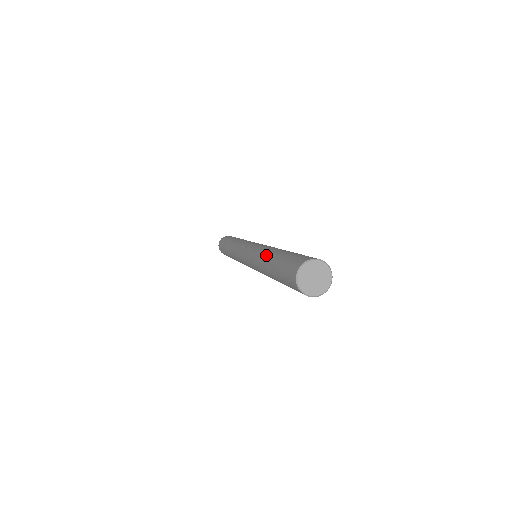
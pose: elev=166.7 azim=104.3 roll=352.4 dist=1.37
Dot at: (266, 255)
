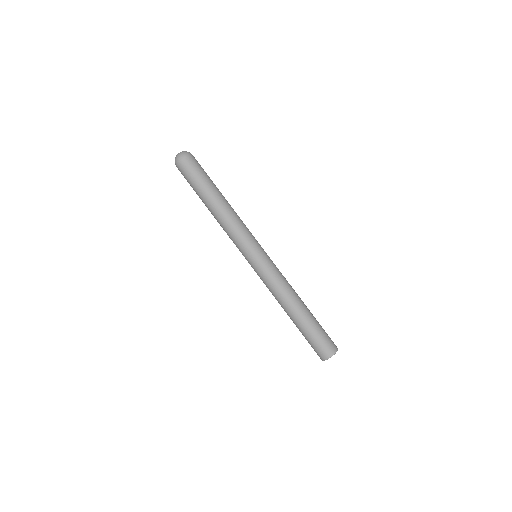
Dot at: (293, 305)
